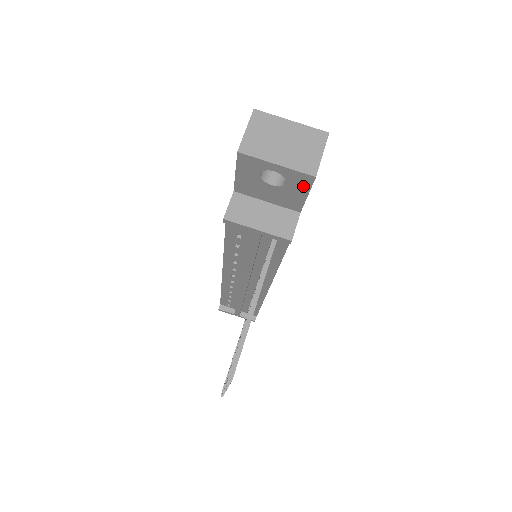
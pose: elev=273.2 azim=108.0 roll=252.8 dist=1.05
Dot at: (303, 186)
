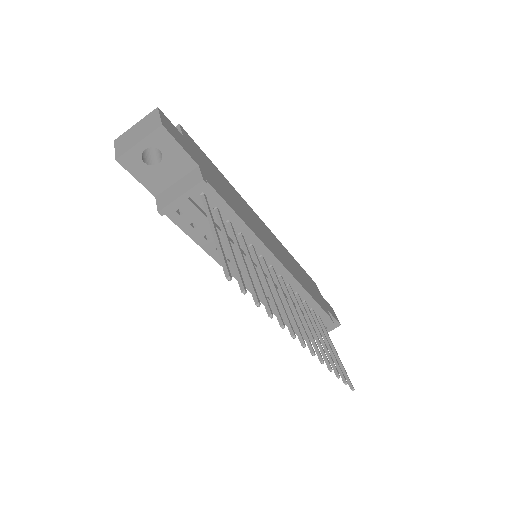
Dot at: (169, 141)
